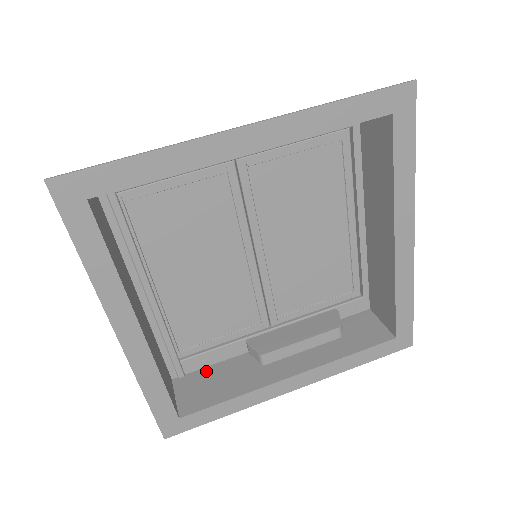
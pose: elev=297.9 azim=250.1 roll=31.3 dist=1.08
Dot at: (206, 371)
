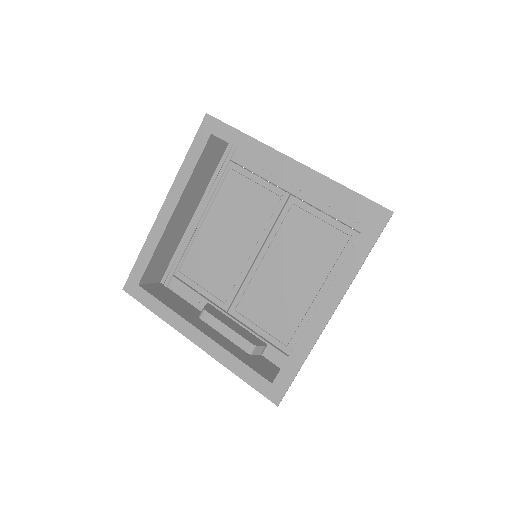
Dot at: (176, 295)
